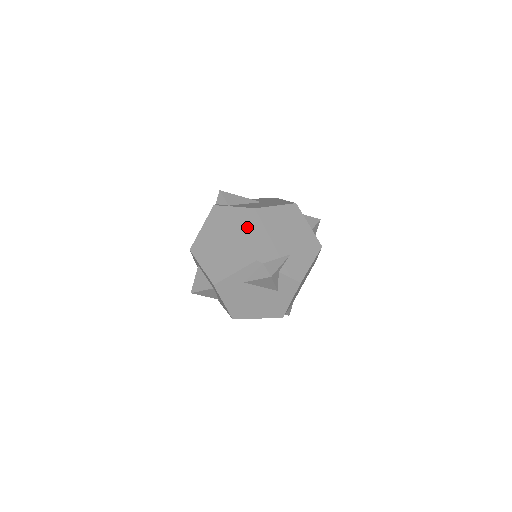
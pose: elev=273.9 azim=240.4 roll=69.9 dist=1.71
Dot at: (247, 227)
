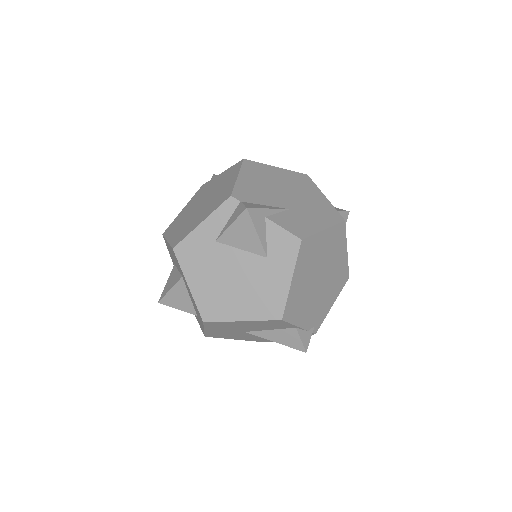
Dot at: (230, 177)
